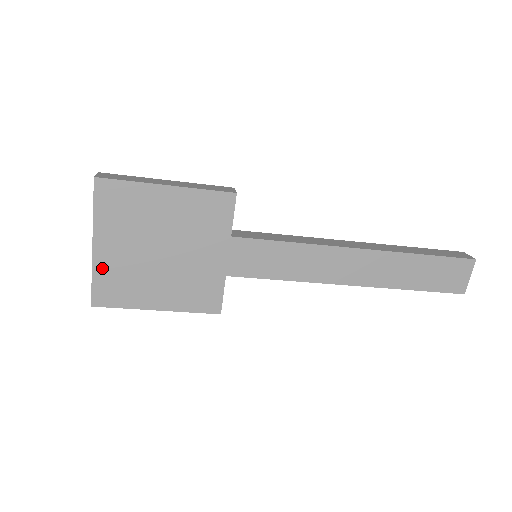
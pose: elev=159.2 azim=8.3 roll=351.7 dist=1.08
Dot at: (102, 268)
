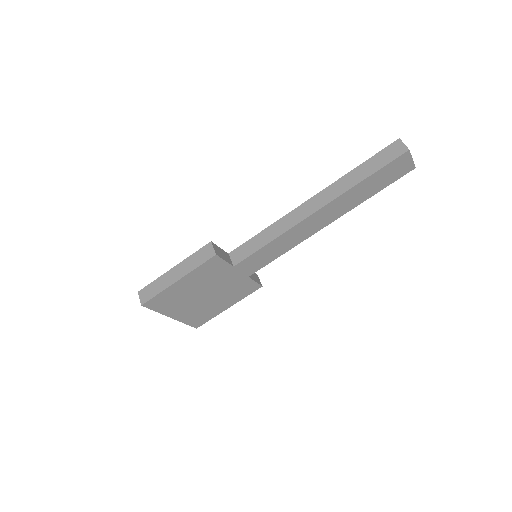
Dot at: (185, 319)
